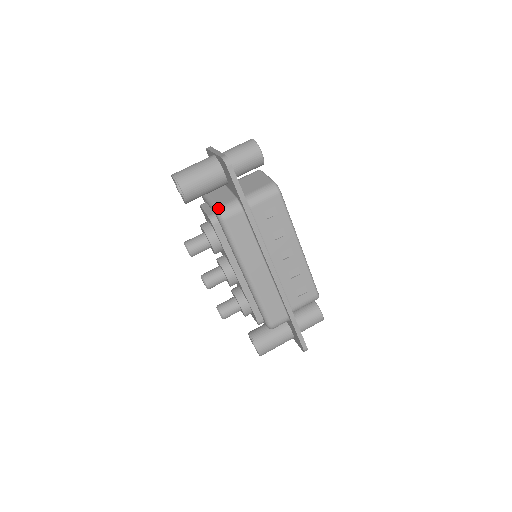
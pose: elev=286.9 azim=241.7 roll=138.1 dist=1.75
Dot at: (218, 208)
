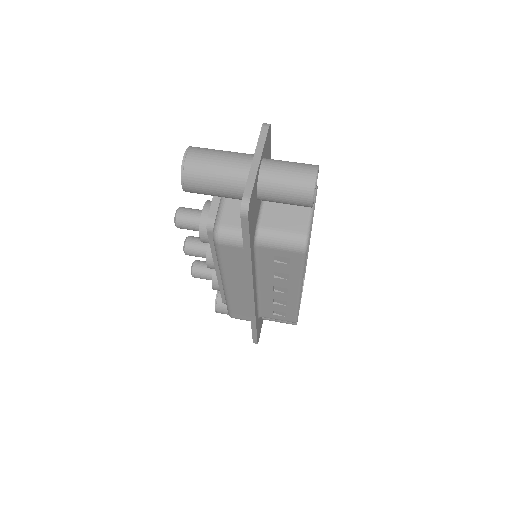
Dot at: (218, 226)
